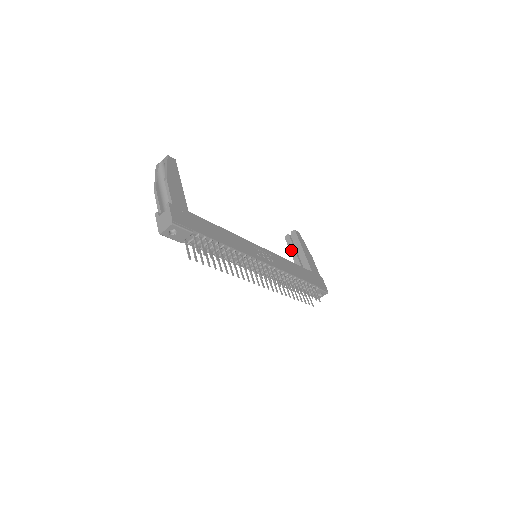
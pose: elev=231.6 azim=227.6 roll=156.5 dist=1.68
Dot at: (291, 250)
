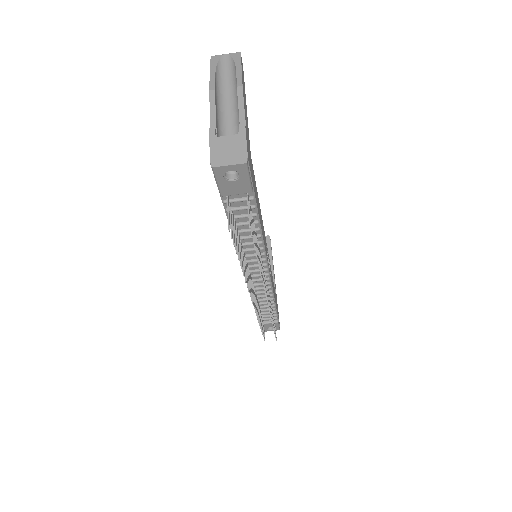
Dot at: occluded
